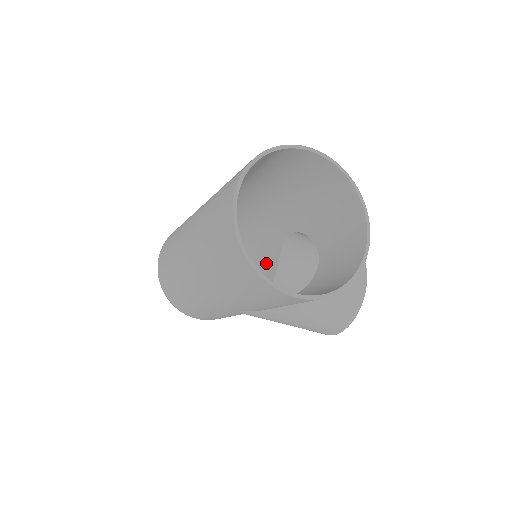
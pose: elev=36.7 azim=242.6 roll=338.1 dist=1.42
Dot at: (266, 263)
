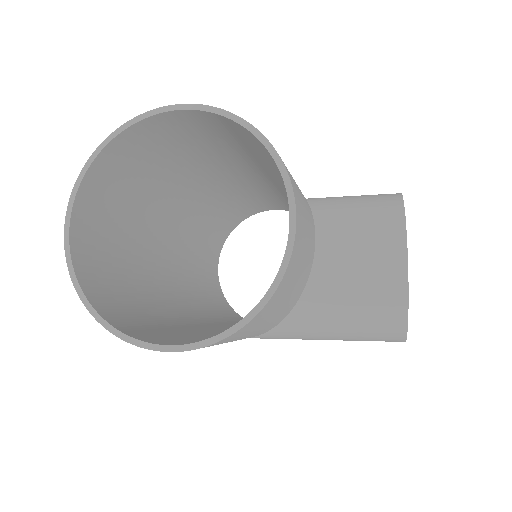
Dot at: occluded
